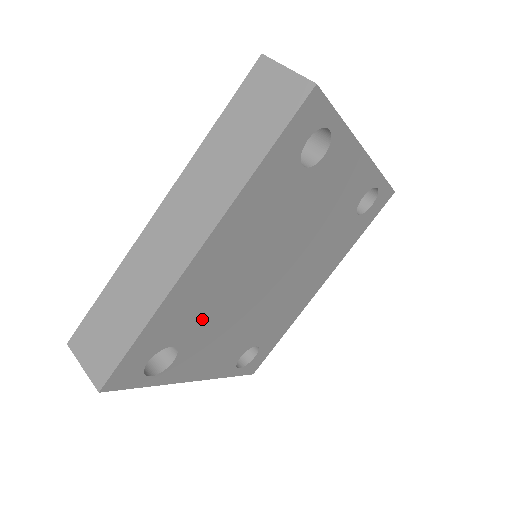
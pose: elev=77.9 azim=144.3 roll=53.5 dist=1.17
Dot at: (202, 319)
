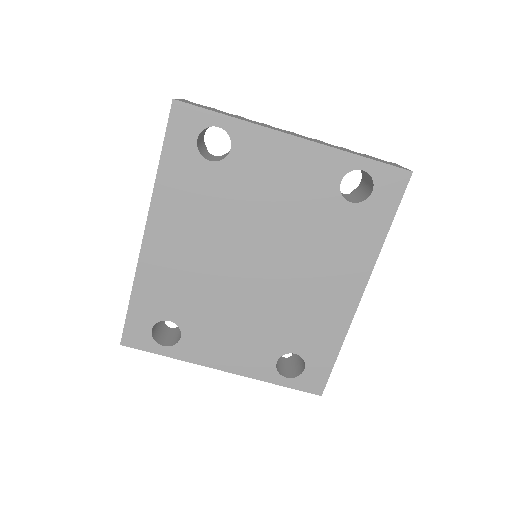
Dot at: (188, 300)
